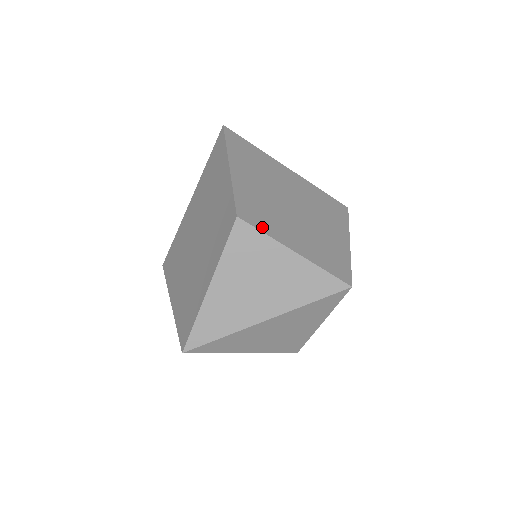
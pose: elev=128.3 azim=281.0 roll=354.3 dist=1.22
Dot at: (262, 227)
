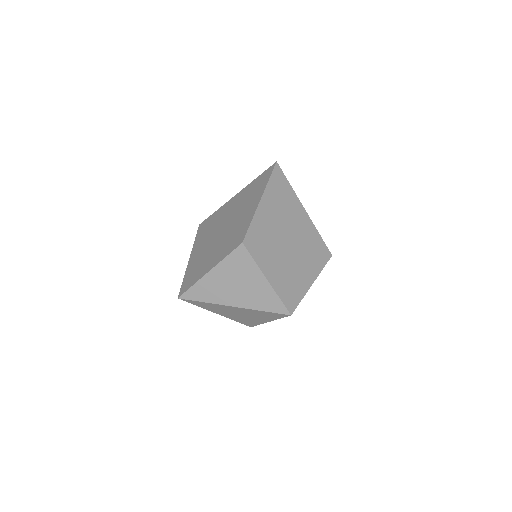
Dot at: (255, 255)
